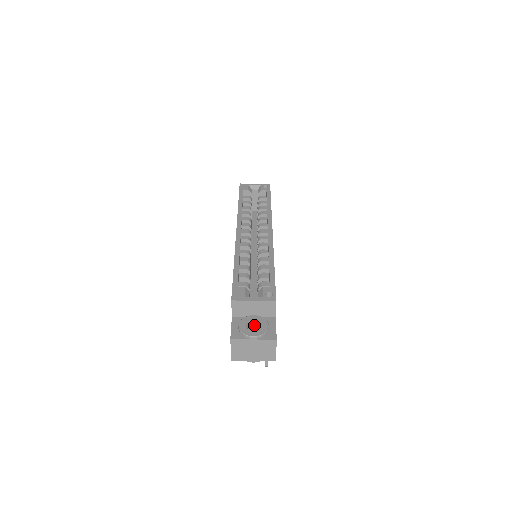
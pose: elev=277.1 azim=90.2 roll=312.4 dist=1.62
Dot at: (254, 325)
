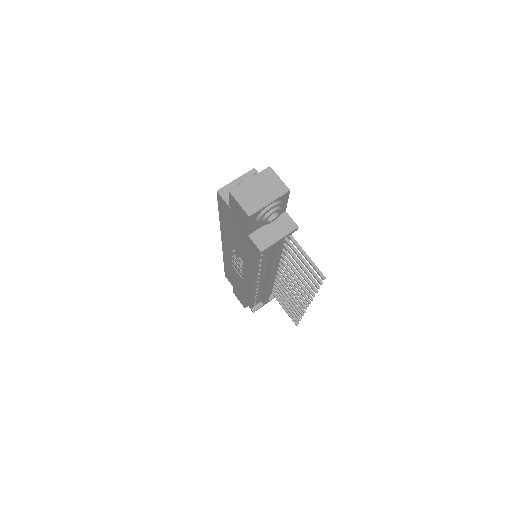
Dot at: occluded
